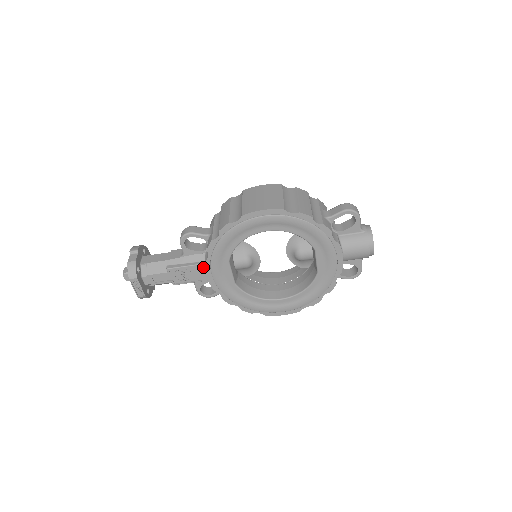
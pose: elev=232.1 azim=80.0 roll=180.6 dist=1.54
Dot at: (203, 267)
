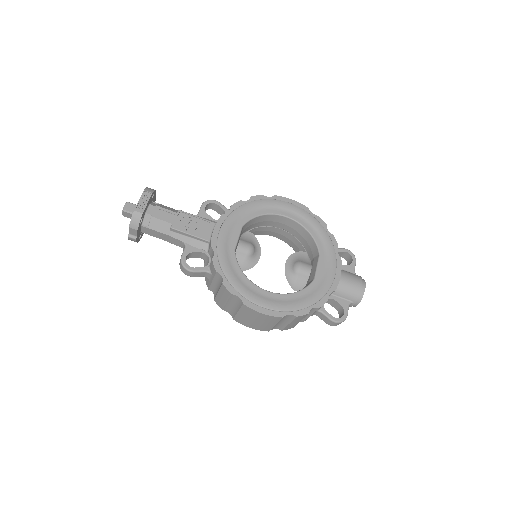
Dot at: (212, 225)
